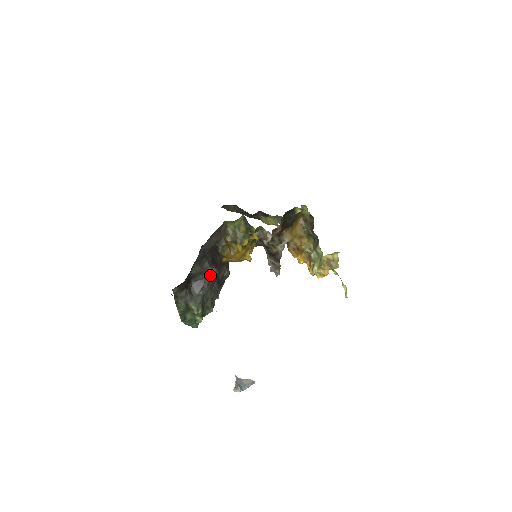
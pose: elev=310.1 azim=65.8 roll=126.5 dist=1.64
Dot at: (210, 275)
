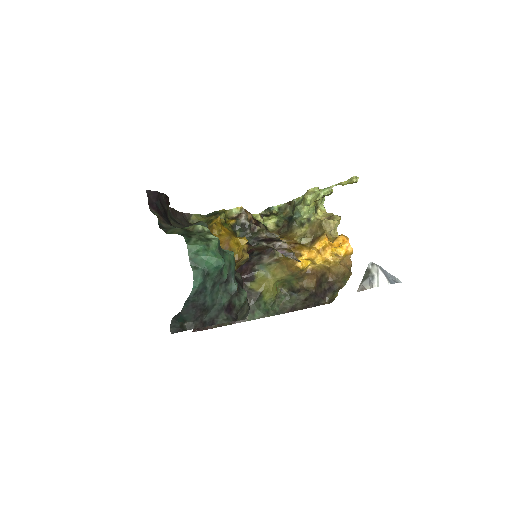
Dot at: occluded
